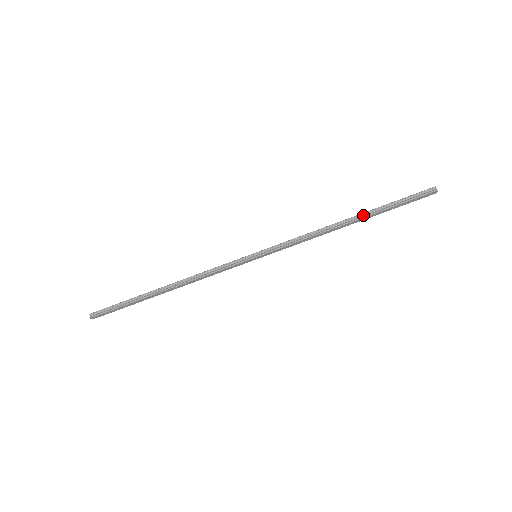
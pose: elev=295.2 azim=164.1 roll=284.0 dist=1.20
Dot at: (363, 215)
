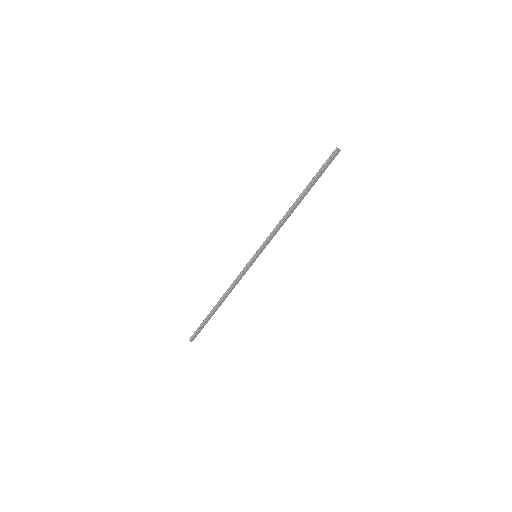
Dot at: (302, 194)
